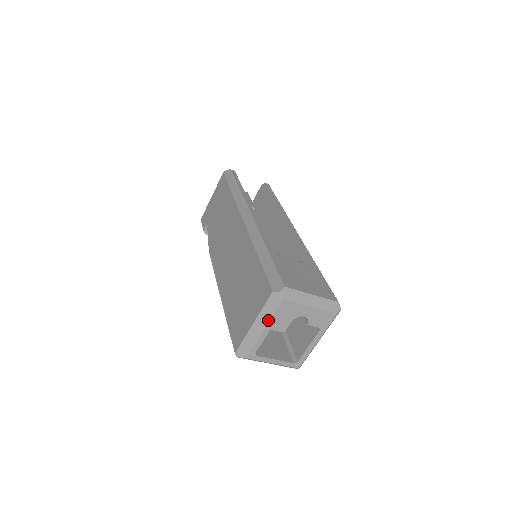
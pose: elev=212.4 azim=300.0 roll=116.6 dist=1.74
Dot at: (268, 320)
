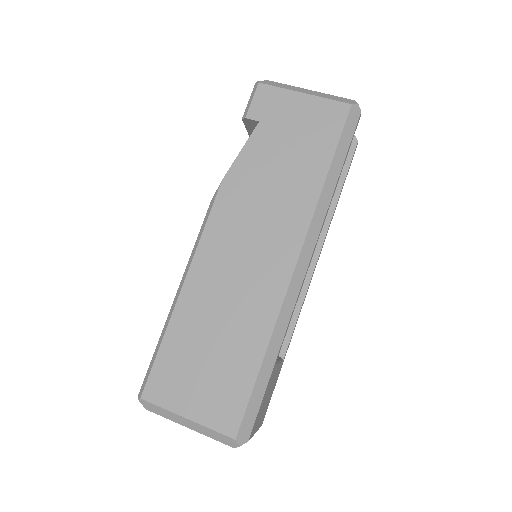
Dot at: (202, 433)
